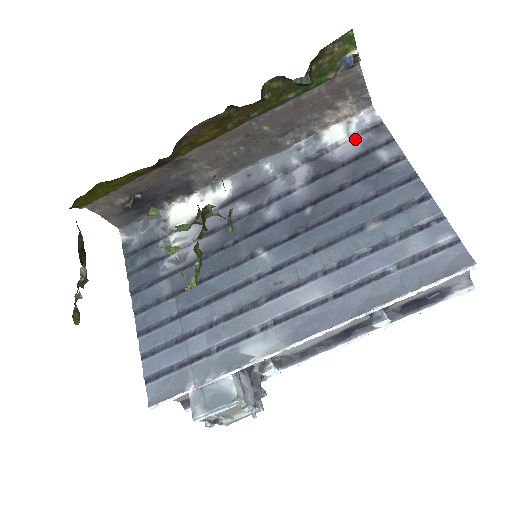
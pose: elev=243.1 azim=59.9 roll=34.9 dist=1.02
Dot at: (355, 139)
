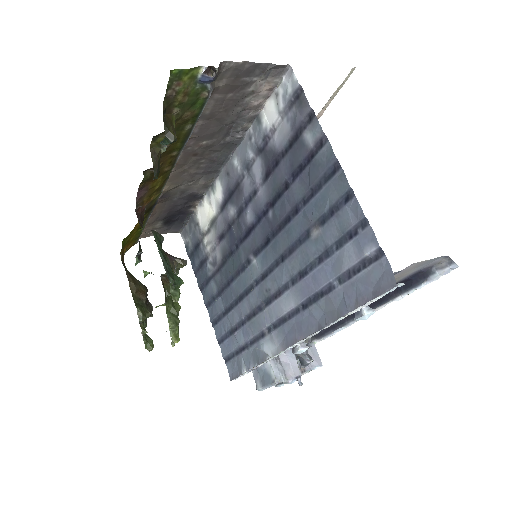
Dot at: (285, 118)
